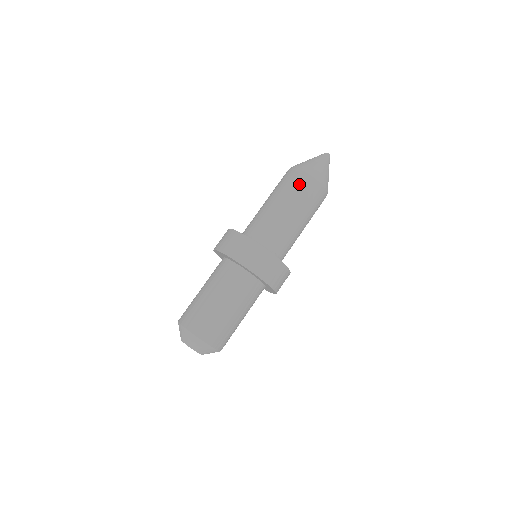
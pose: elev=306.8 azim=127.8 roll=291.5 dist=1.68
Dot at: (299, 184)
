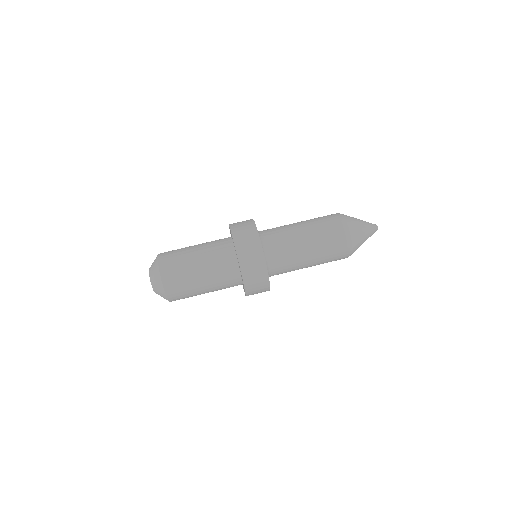
Dot at: (335, 239)
